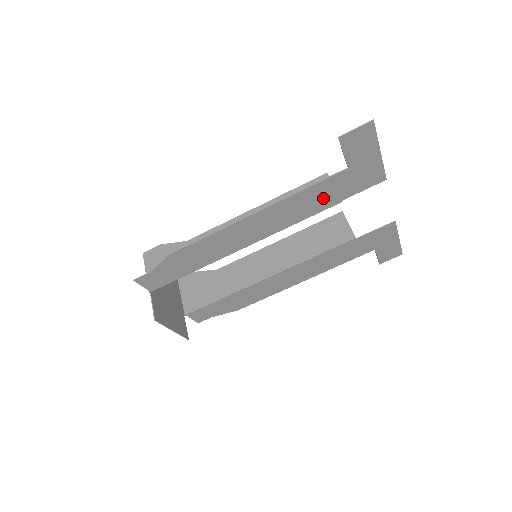
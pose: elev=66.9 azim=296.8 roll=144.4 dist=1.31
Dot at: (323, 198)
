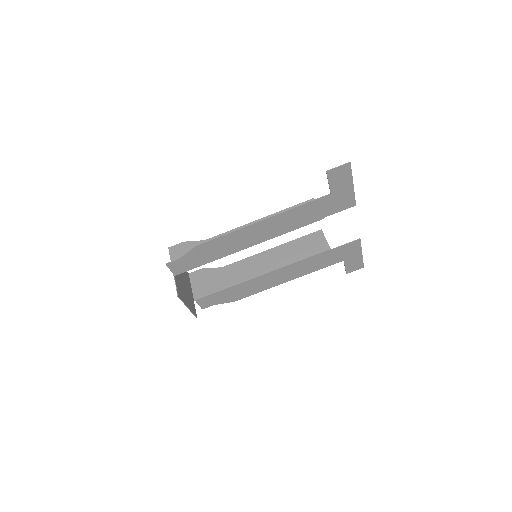
Dot at: (311, 214)
